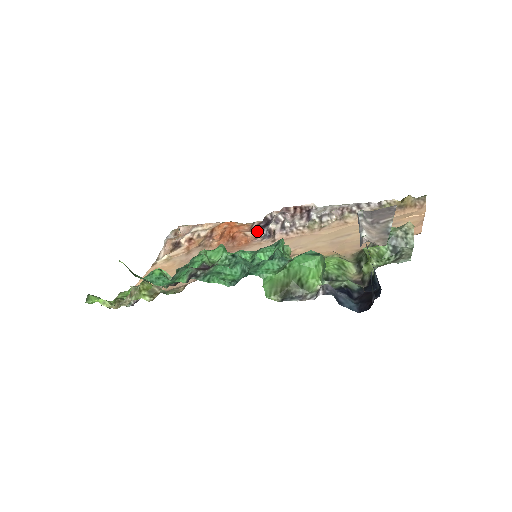
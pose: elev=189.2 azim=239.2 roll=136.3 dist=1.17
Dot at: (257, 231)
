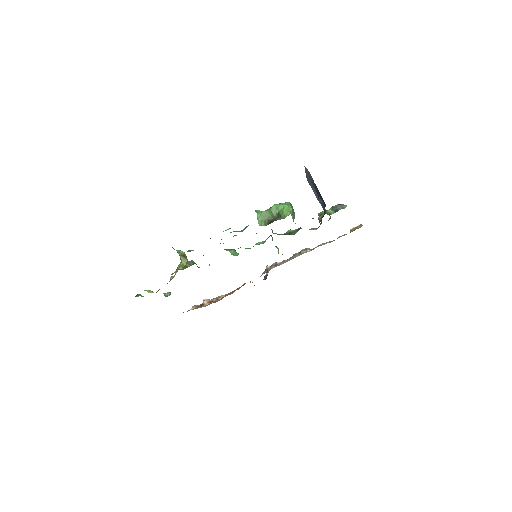
Dot at: occluded
